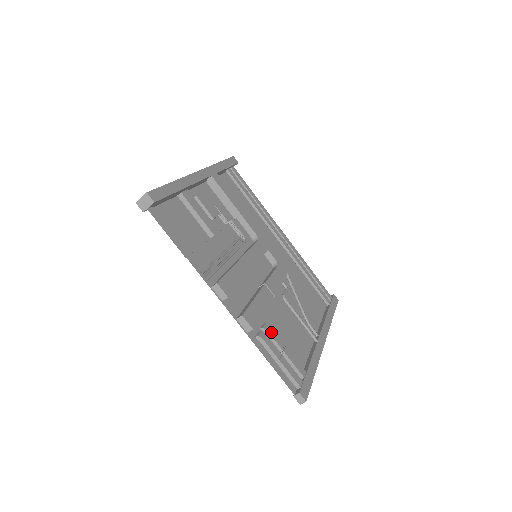
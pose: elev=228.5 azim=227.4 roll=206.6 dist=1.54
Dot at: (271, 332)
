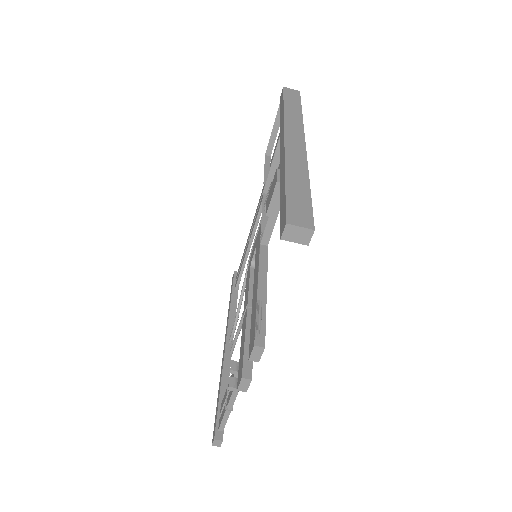
Dot at: occluded
